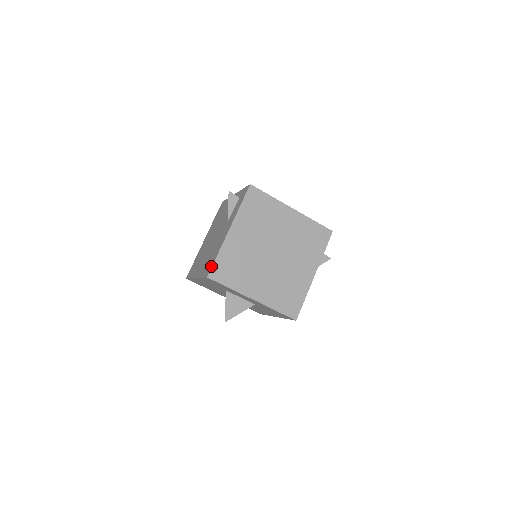
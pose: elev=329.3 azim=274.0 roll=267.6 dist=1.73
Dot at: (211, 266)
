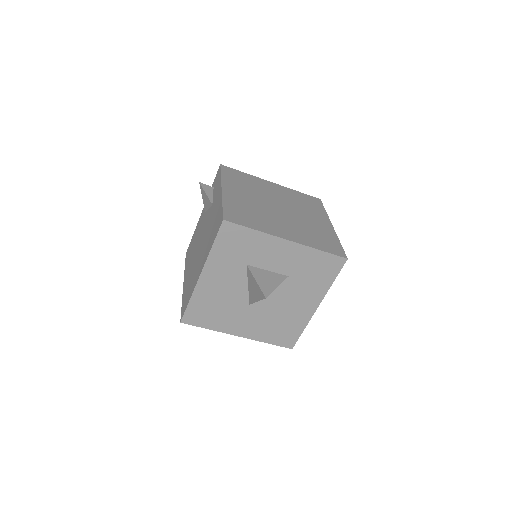
Dot at: (221, 214)
